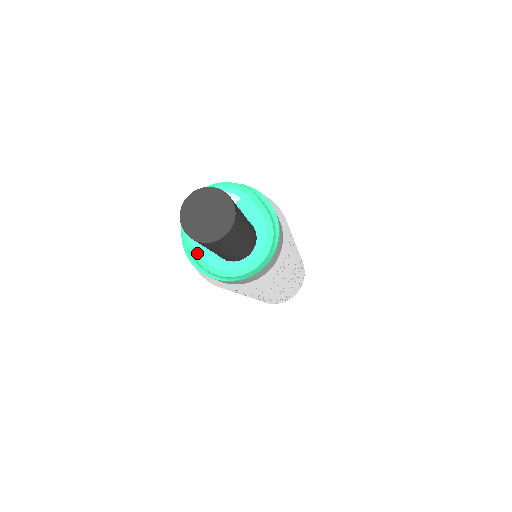
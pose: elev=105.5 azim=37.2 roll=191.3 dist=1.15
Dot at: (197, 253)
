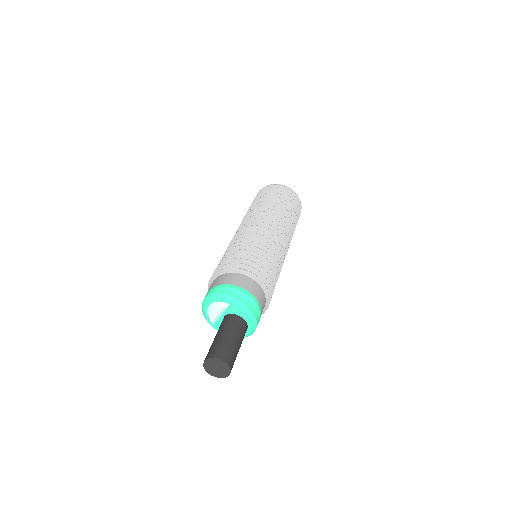
Dot at: occluded
